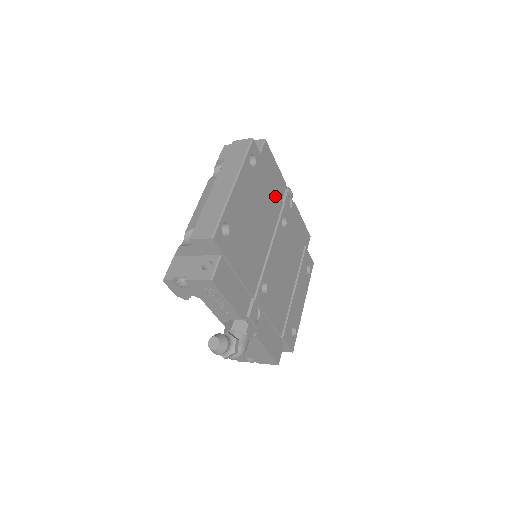
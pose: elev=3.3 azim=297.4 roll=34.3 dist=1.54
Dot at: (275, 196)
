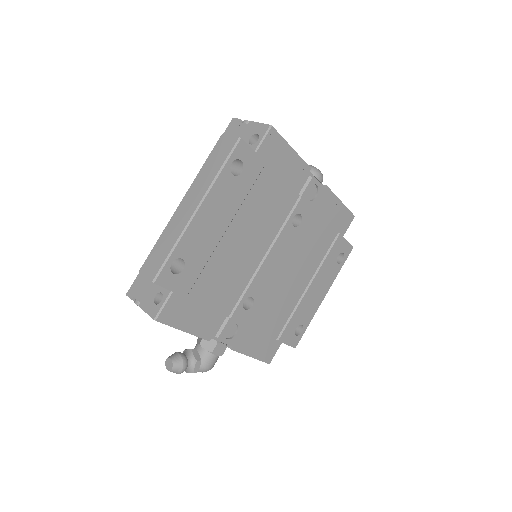
Dot at: (283, 193)
